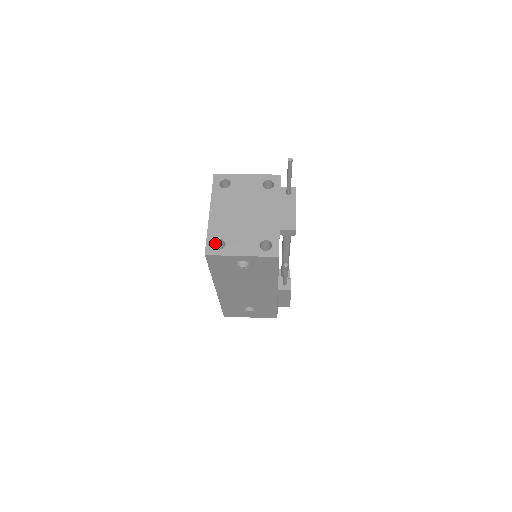
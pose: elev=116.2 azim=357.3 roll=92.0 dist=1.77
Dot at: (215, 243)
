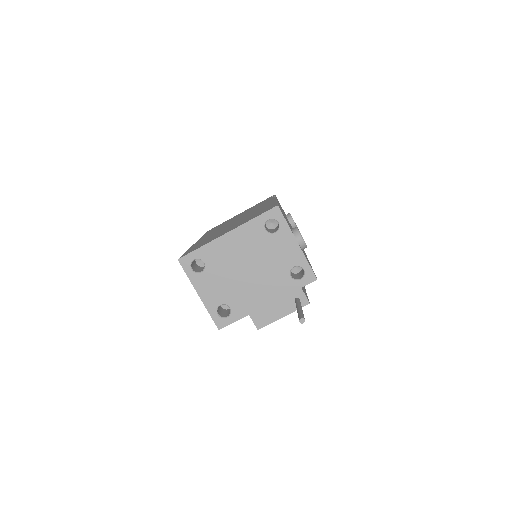
Dot at: (200, 257)
